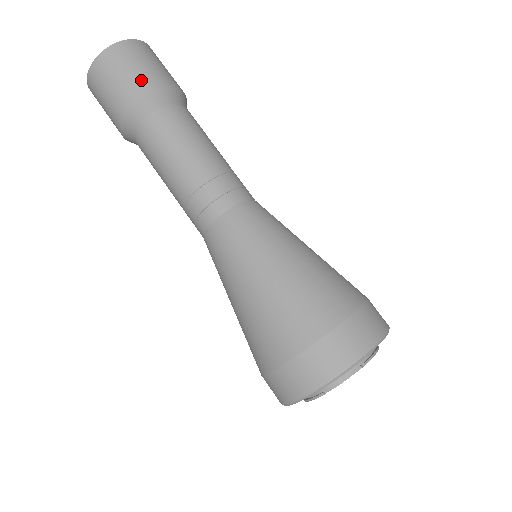
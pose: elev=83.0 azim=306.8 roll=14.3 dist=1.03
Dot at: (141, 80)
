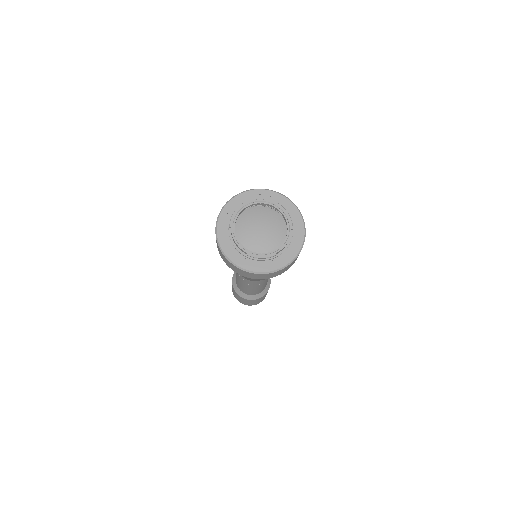
Dot at: occluded
